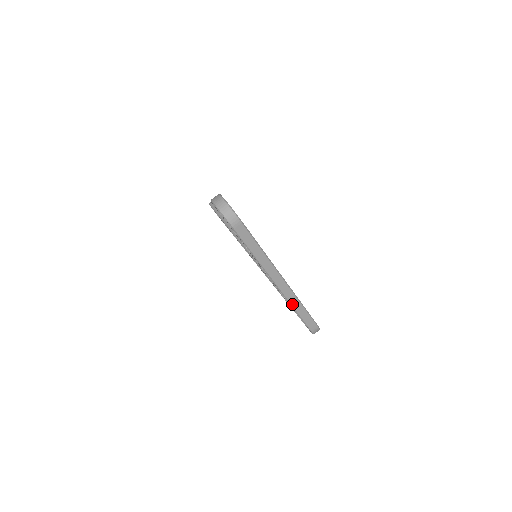
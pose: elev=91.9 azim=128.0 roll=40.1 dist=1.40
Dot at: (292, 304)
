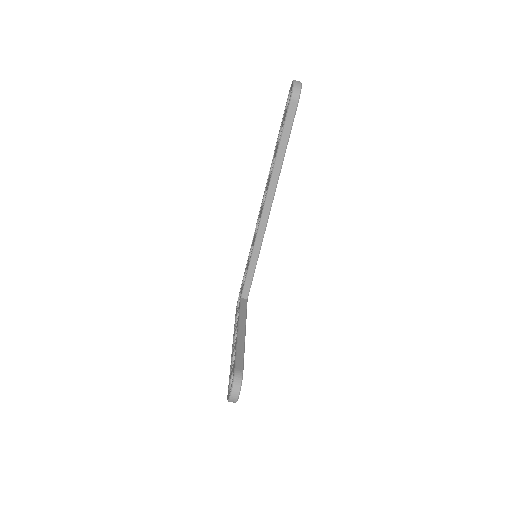
Dot at: occluded
